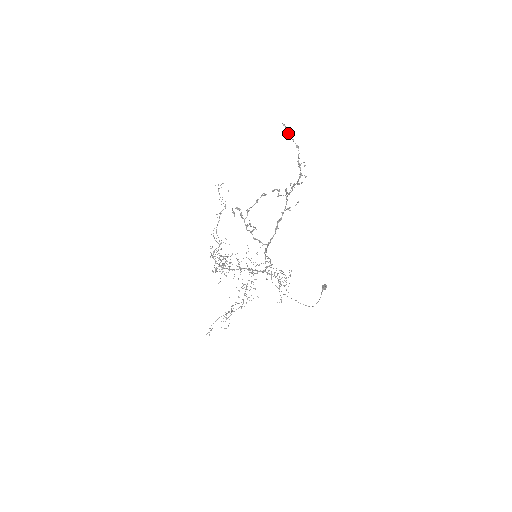
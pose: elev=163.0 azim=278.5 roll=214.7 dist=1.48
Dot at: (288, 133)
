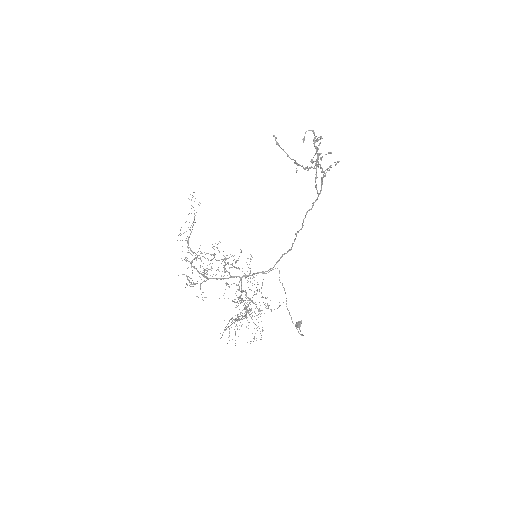
Dot at: (278, 143)
